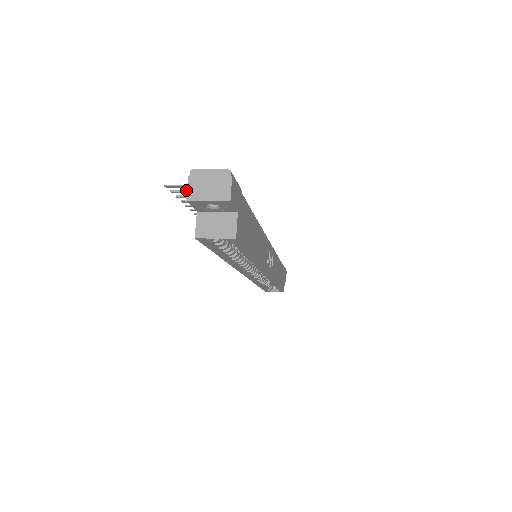
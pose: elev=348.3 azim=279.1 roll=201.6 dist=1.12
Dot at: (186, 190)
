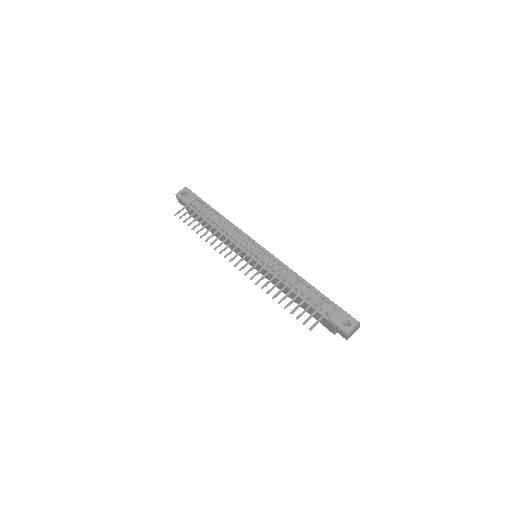
Dot at: occluded
